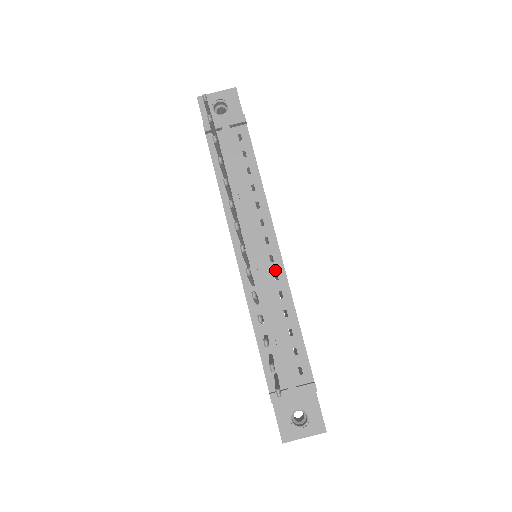
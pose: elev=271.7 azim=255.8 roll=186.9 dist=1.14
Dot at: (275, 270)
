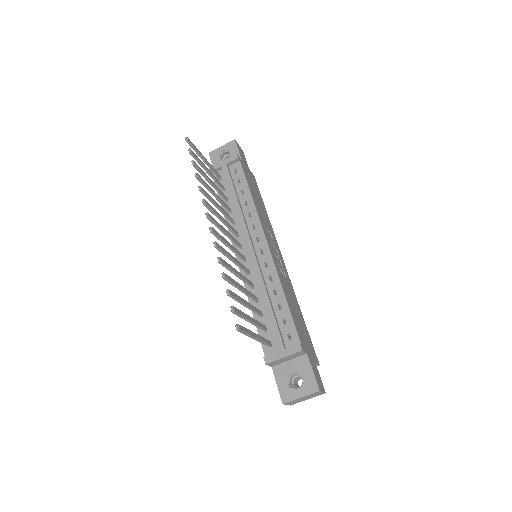
Dot at: (265, 260)
